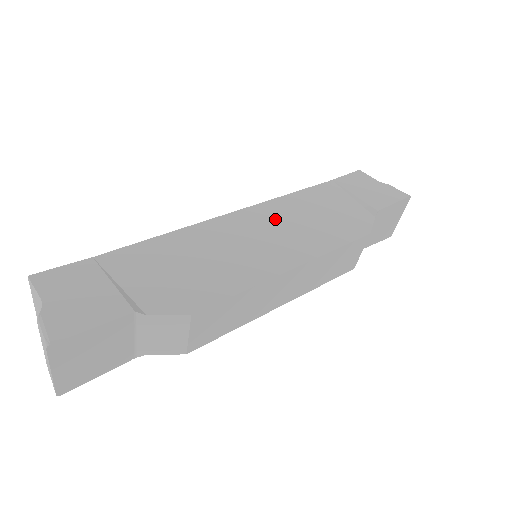
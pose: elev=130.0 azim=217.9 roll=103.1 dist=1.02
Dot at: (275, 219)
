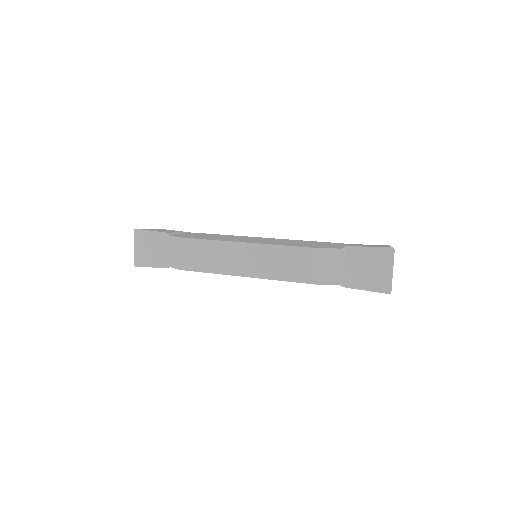
Dot at: (278, 240)
